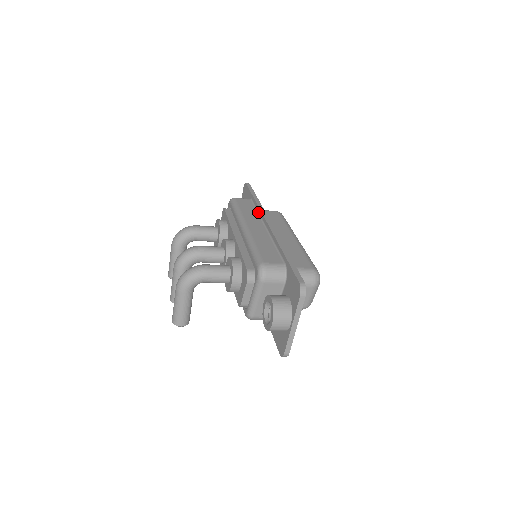
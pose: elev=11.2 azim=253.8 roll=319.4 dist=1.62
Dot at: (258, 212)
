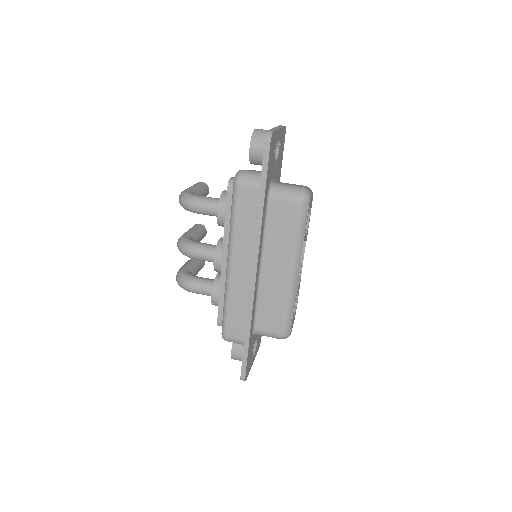
Dot at: (255, 232)
